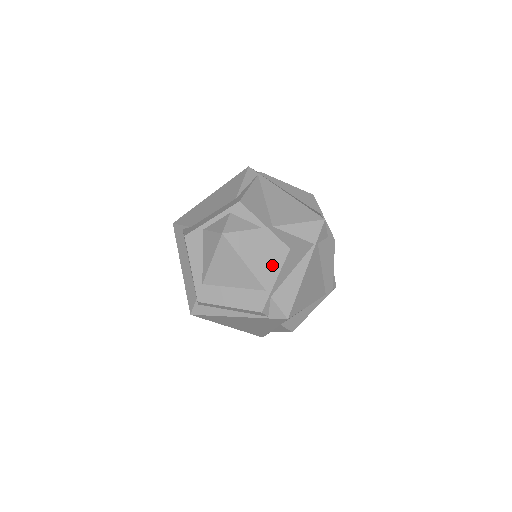
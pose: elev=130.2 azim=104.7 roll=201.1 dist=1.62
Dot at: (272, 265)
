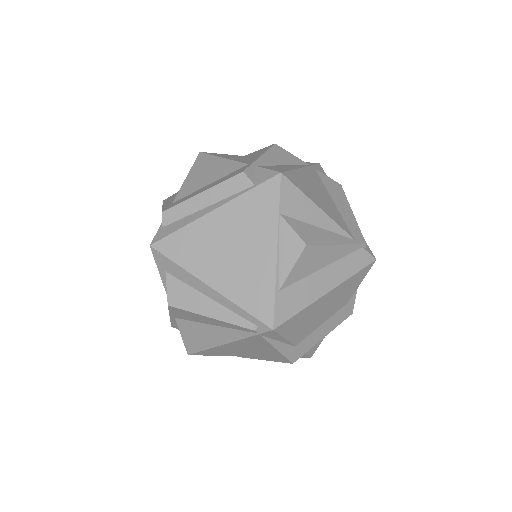
Dot at: (256, 156)
